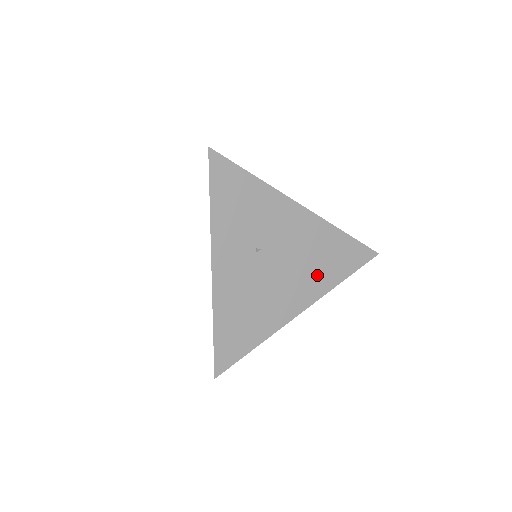
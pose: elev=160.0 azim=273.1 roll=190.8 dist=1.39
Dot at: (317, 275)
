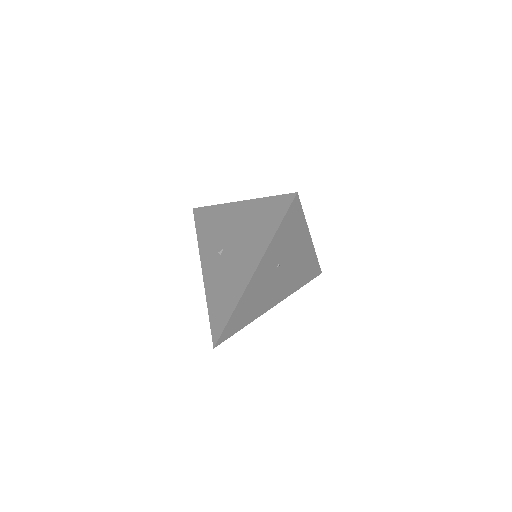
Dot at: (292, 284)
